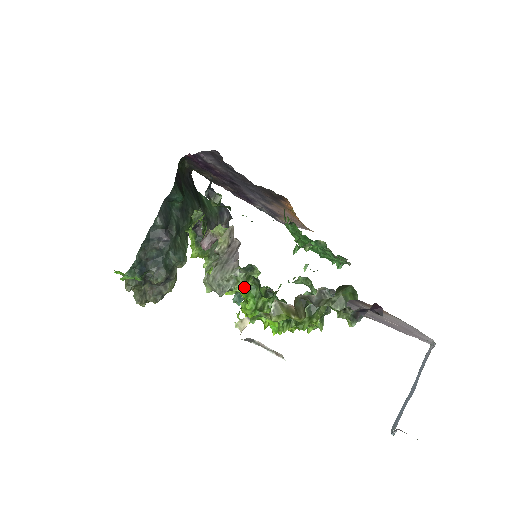
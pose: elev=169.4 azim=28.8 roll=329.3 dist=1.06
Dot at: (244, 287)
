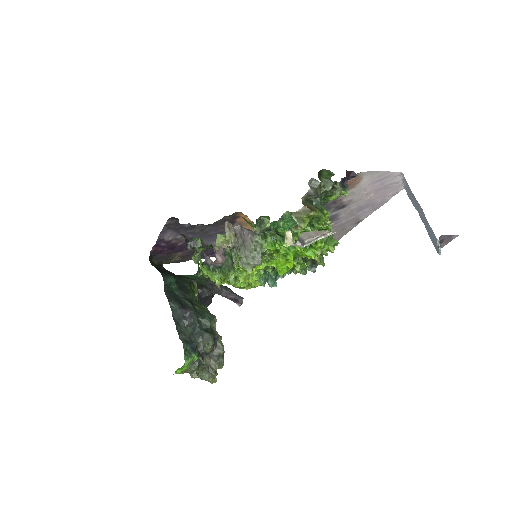
Dot at: (268, 244)
